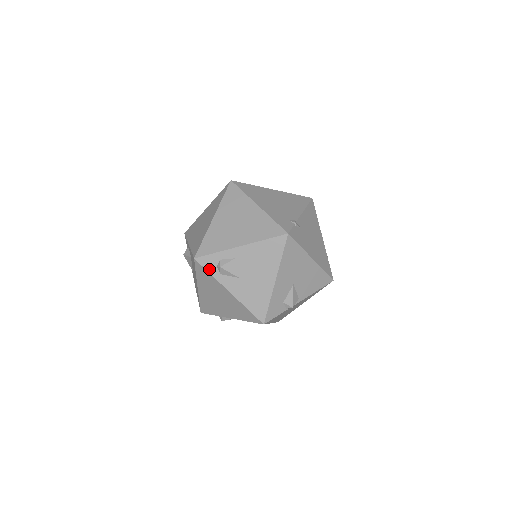
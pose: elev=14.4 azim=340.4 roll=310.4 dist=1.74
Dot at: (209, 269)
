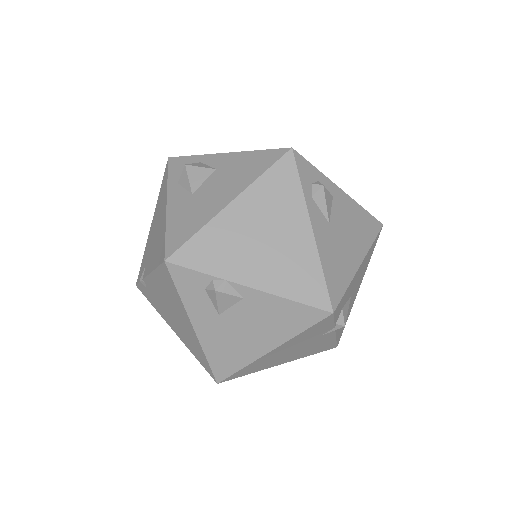
Dot at: (302, 177)
